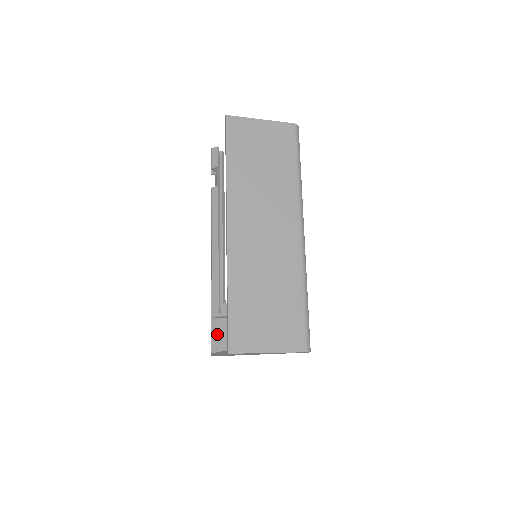
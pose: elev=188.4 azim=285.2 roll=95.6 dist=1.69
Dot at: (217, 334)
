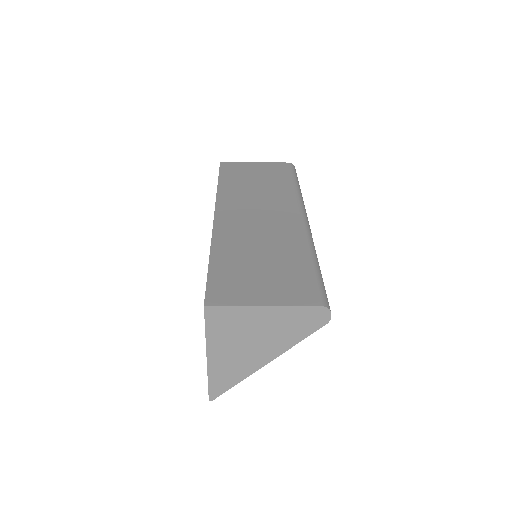
Dot at: occluded
